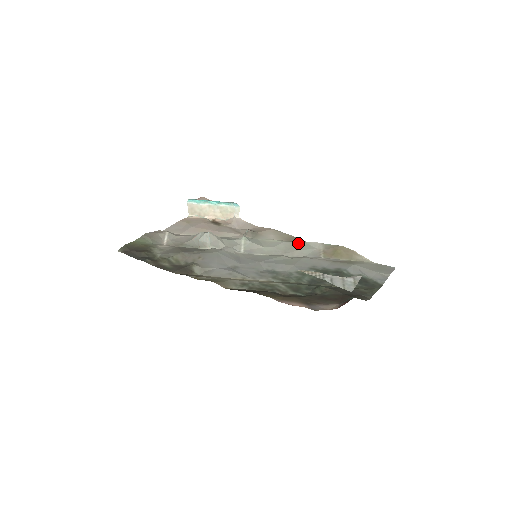
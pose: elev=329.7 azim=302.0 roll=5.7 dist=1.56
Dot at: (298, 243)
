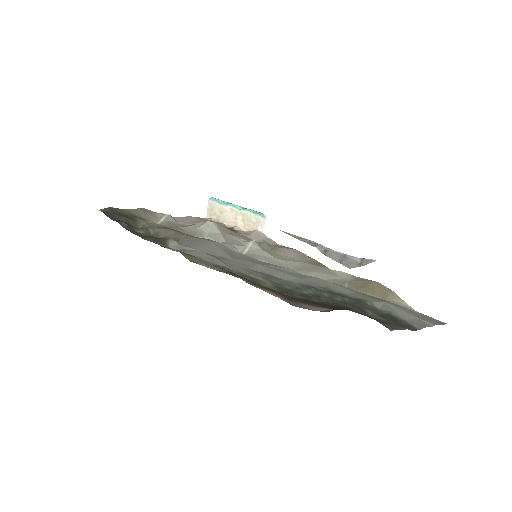
Dot at: (321, 267)
